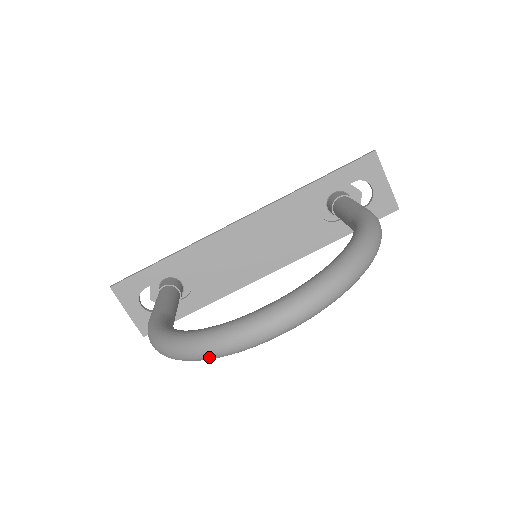
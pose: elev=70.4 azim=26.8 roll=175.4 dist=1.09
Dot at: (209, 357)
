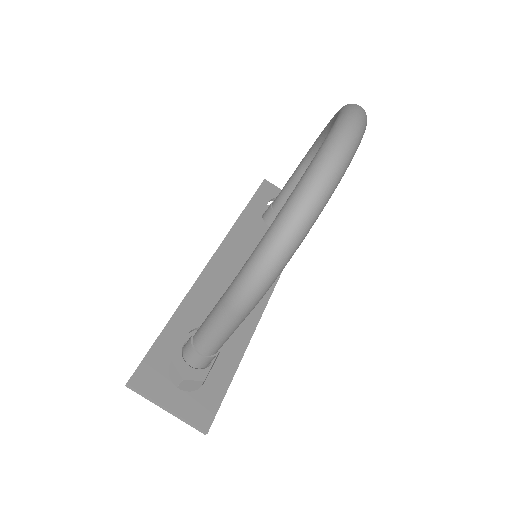
Dot at: (337, 170)
